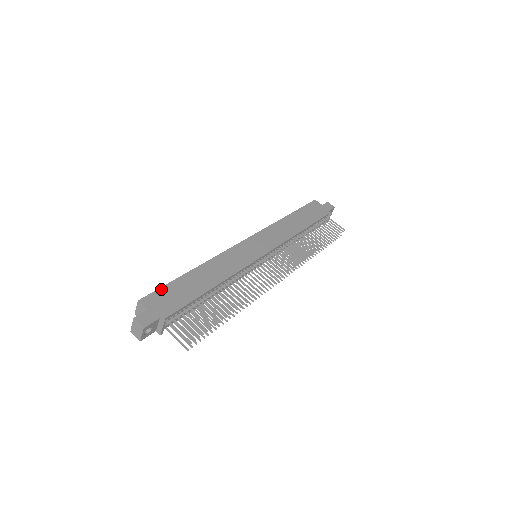
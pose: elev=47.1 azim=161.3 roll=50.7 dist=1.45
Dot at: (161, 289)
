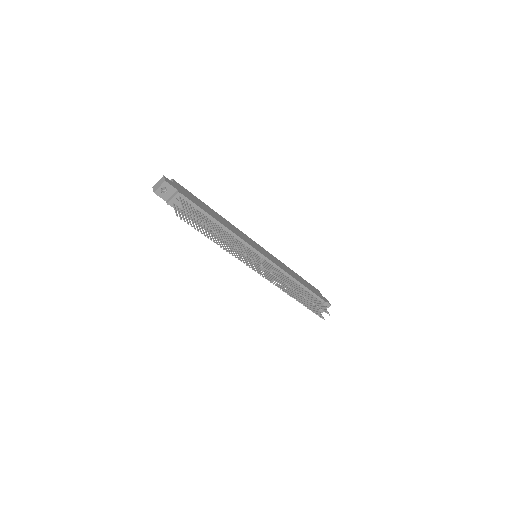
Dot at: occluded
